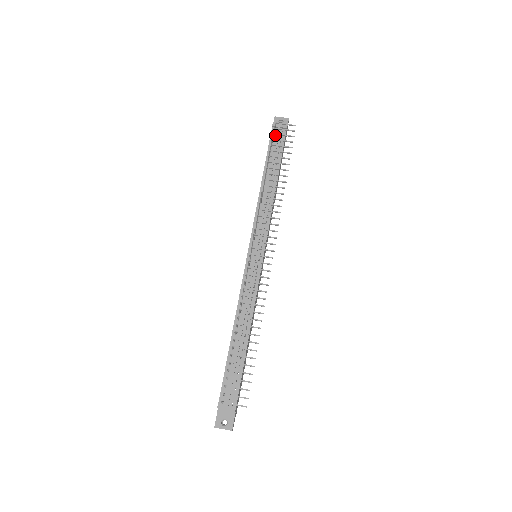
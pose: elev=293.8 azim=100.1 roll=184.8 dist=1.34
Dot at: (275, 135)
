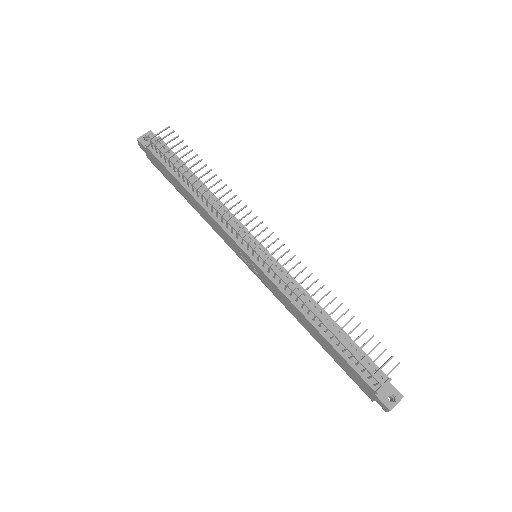
Dot at: (157, 151)
